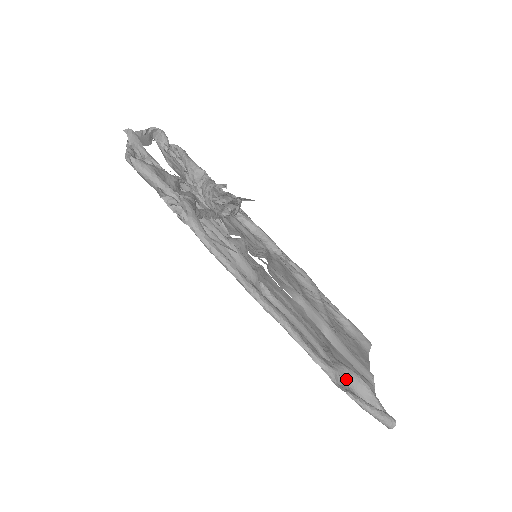
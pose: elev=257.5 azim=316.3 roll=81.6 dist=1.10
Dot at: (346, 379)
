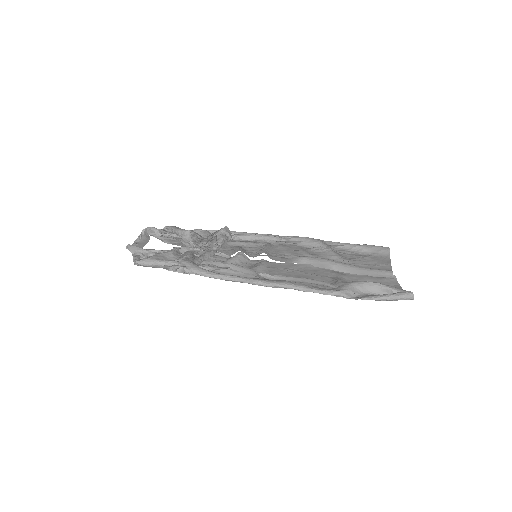
Dot at: (359, 290)
